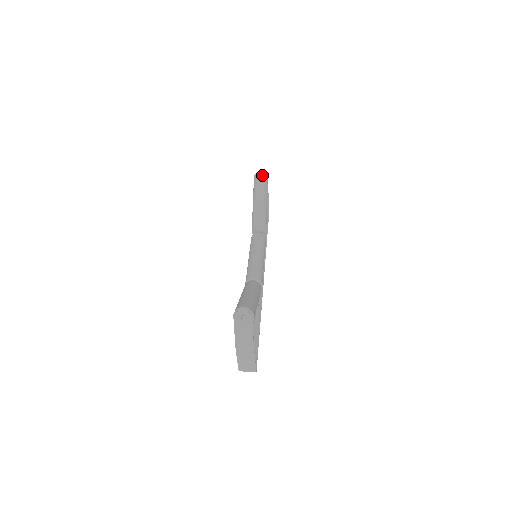
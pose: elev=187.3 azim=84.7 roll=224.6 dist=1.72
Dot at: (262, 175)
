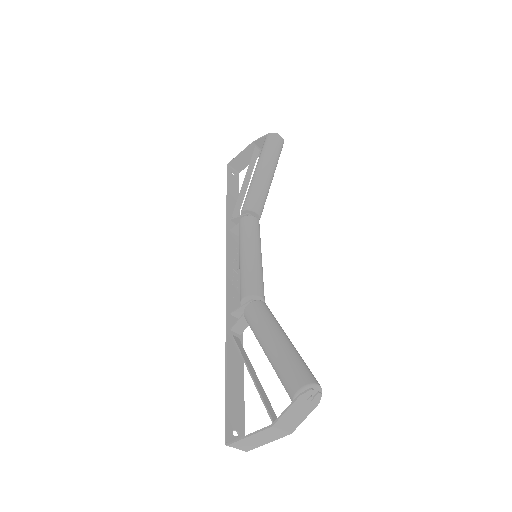
Dot at: (282, 142)
